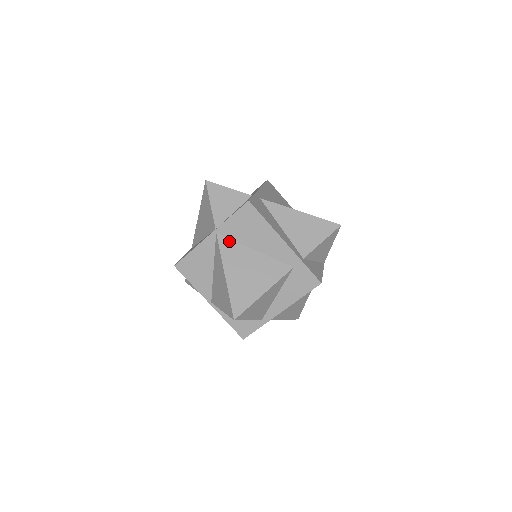
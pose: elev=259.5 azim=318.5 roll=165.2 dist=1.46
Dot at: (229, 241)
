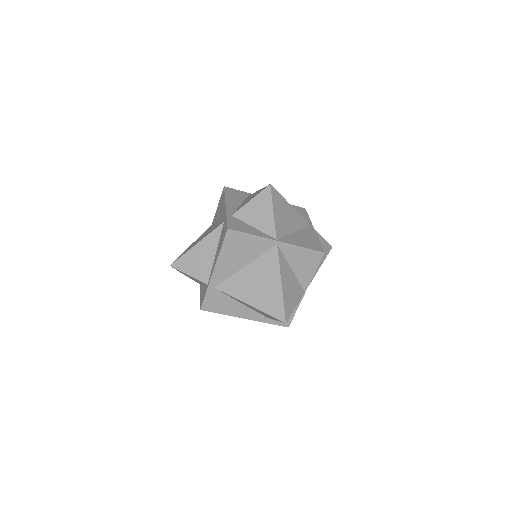
Dot at: occluded
